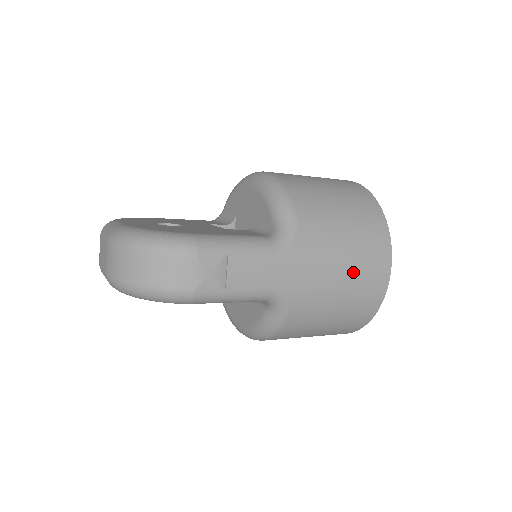
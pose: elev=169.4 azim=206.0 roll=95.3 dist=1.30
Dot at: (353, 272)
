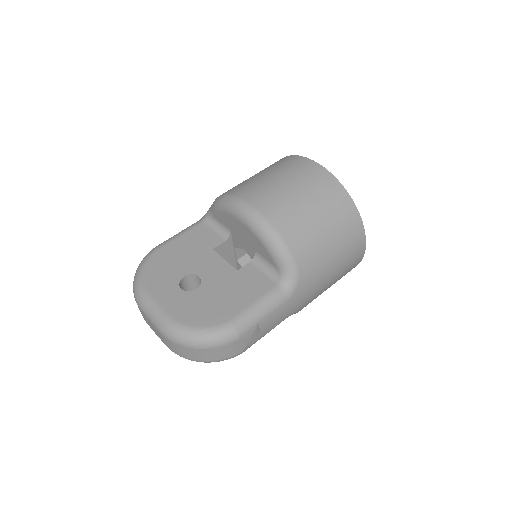
Dot at: (340, 269)
